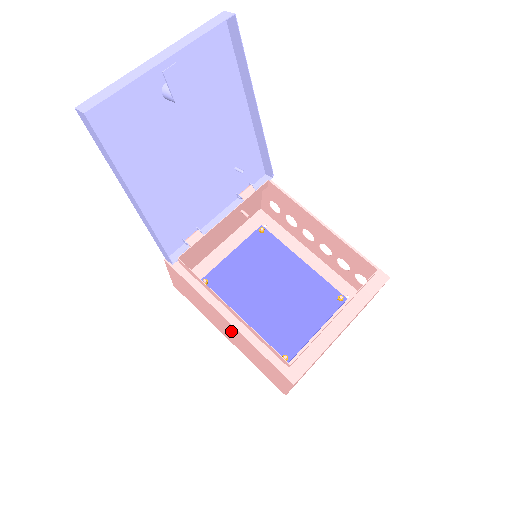
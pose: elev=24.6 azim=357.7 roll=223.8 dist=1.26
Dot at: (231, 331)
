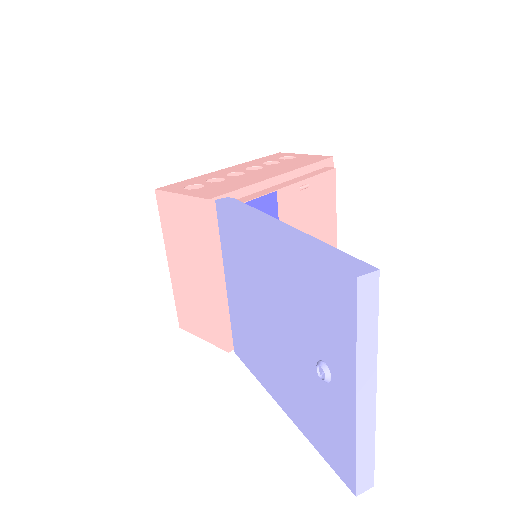
Dot at: occluded
